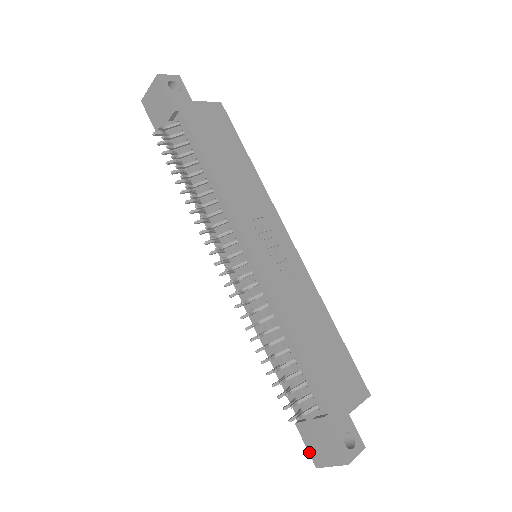
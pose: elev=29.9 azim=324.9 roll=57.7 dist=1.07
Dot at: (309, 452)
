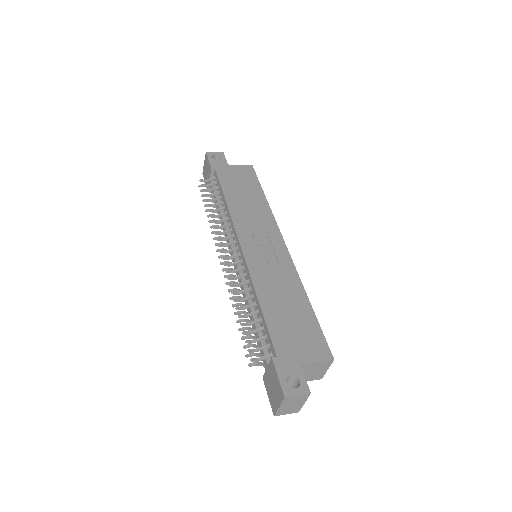
Dot at: (270, 402)
